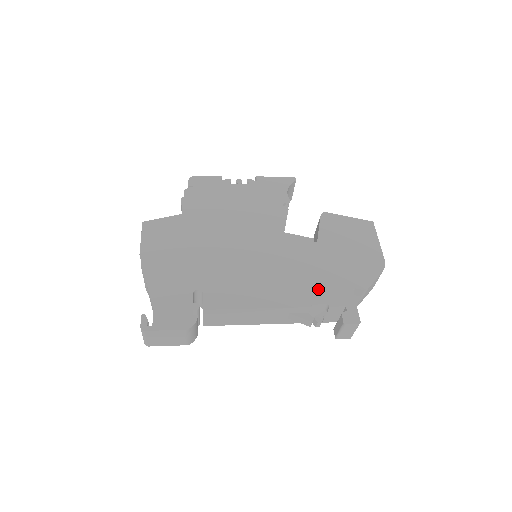
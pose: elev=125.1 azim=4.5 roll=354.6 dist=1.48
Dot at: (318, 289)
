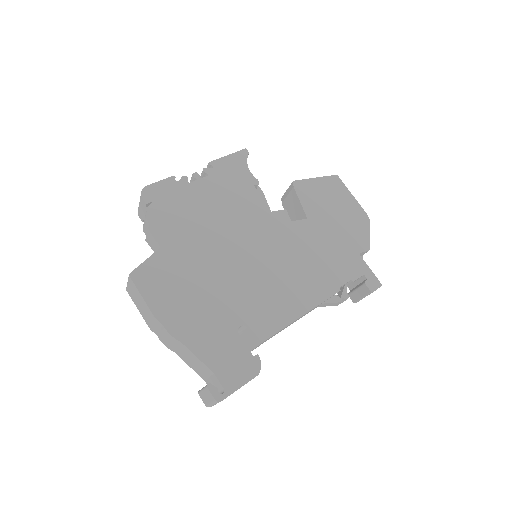
Dot at: (336, 269)
